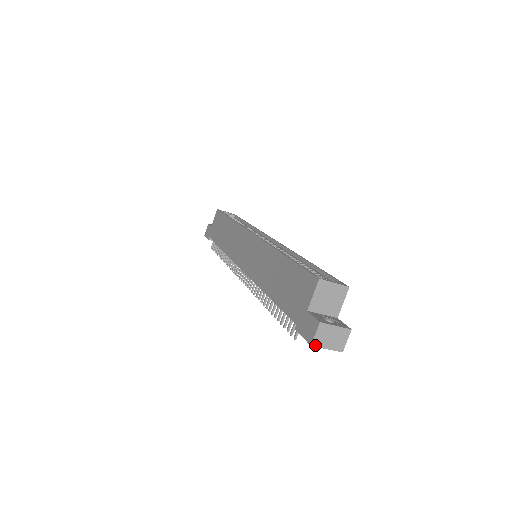
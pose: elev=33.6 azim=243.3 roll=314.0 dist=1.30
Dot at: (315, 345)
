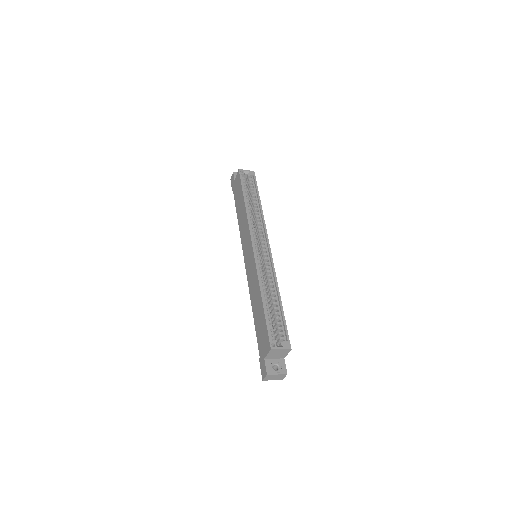
Dot at: (265, 380)
